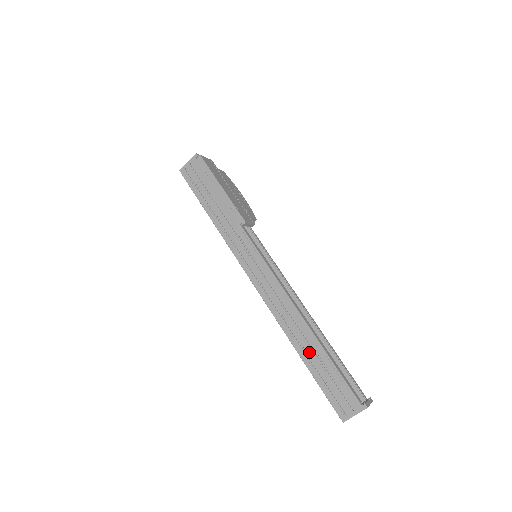
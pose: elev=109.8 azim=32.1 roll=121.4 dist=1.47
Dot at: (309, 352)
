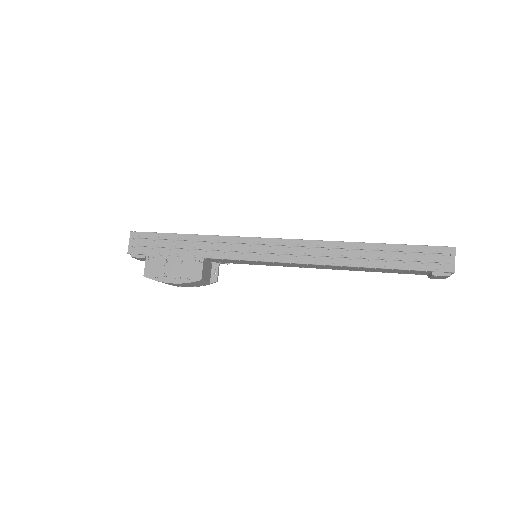
Dot at: occluded
